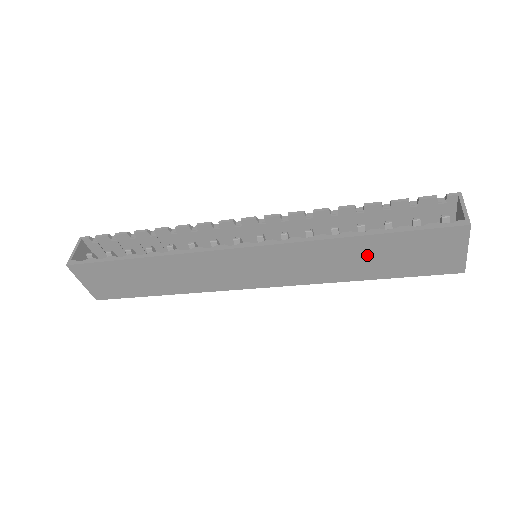
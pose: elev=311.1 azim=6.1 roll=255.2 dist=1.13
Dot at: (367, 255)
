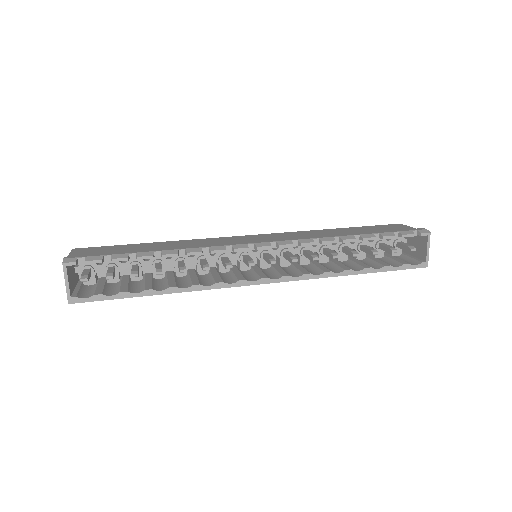
Dot at: occluded
